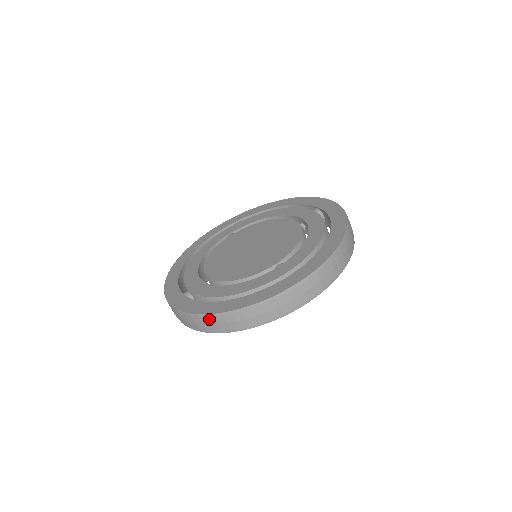
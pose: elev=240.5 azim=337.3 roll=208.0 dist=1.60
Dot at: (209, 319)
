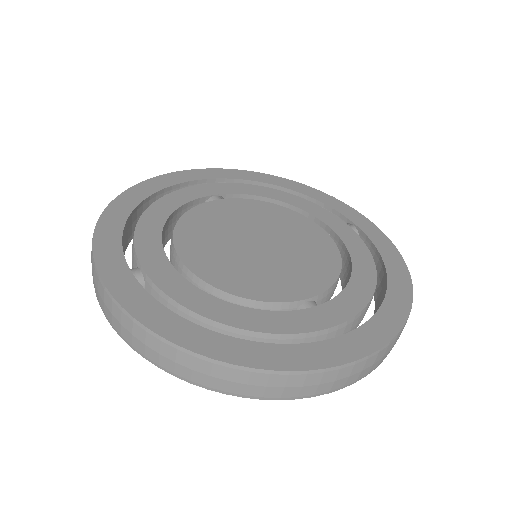
Dot at: (181, 355)
